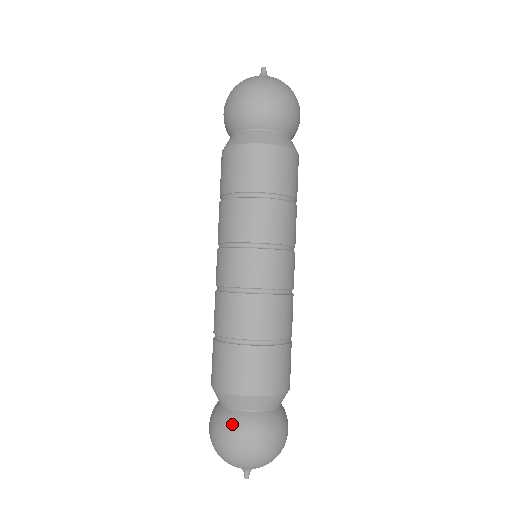
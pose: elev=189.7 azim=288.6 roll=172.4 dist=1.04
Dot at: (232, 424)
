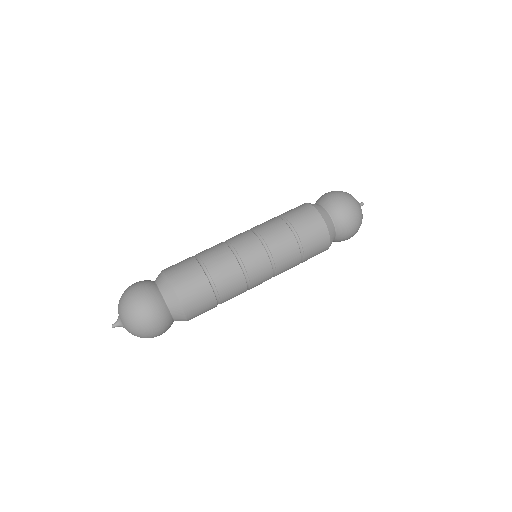
Dot at: (154, 298)
